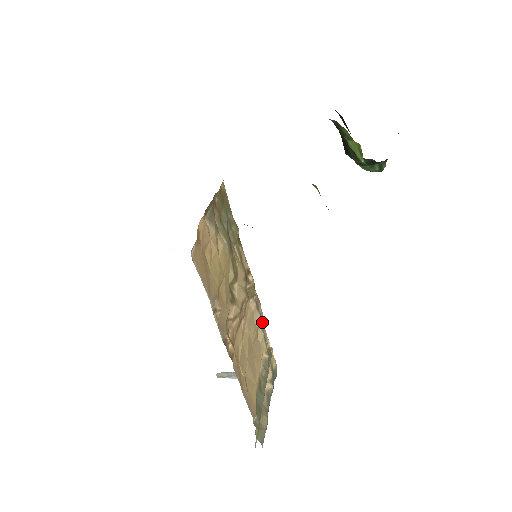
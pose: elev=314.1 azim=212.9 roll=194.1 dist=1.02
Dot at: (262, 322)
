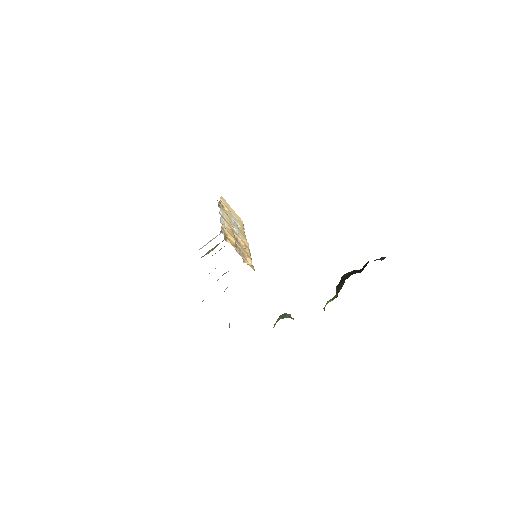
Dot at: occluded
